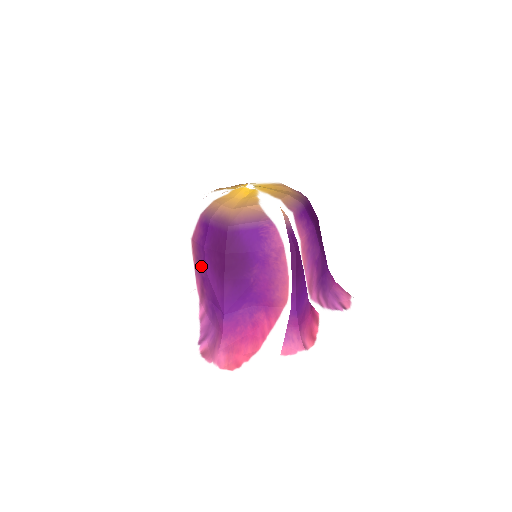
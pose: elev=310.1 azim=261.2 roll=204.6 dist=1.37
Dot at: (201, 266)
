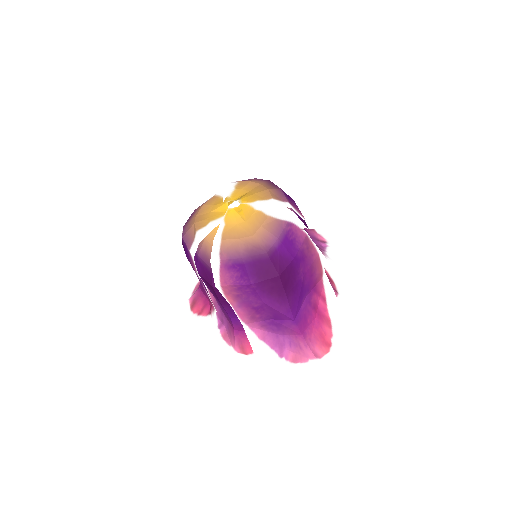
Dot at: (248, 300)
